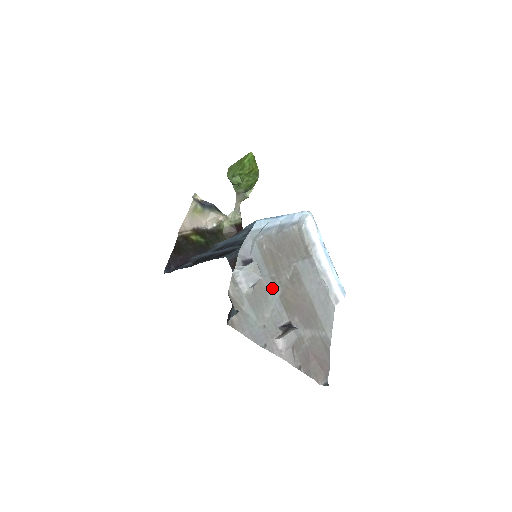
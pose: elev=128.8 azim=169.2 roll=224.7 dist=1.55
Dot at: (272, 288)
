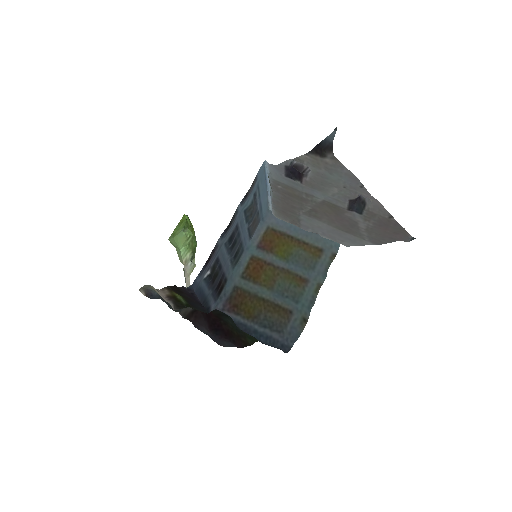
Dot at: (314, 194)
